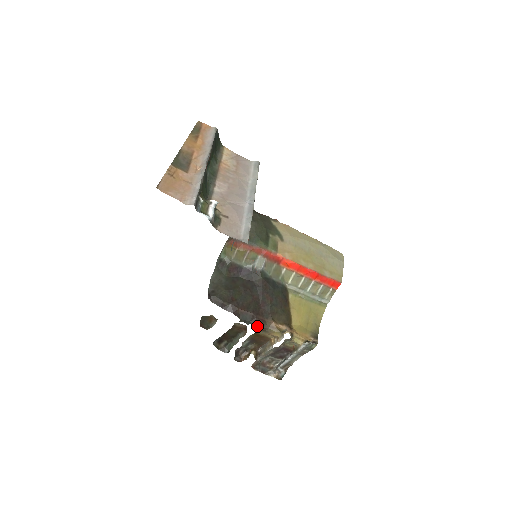
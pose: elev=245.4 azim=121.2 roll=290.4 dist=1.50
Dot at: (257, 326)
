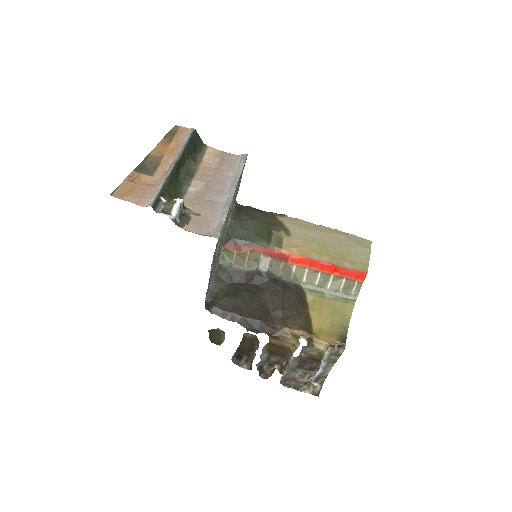
Dot at: (267, 334)
